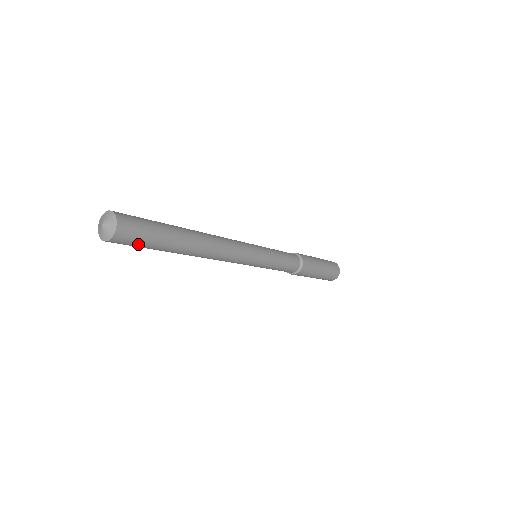
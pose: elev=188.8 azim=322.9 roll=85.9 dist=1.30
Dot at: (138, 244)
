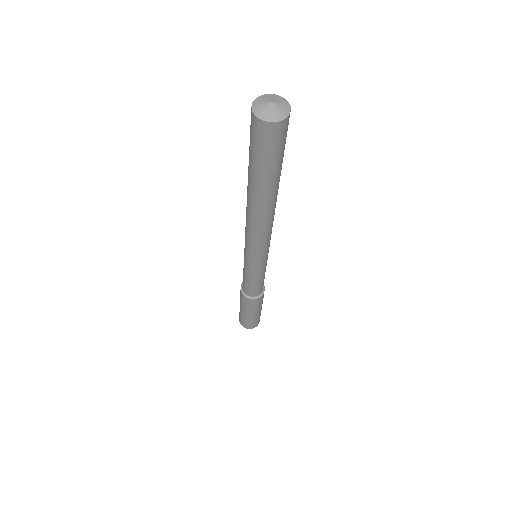
Dot at: (284, 143)
